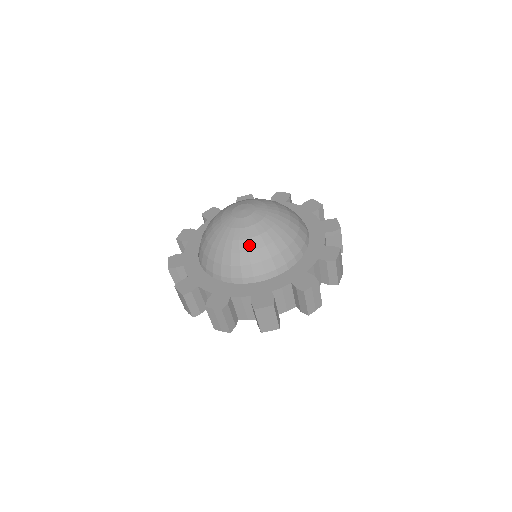
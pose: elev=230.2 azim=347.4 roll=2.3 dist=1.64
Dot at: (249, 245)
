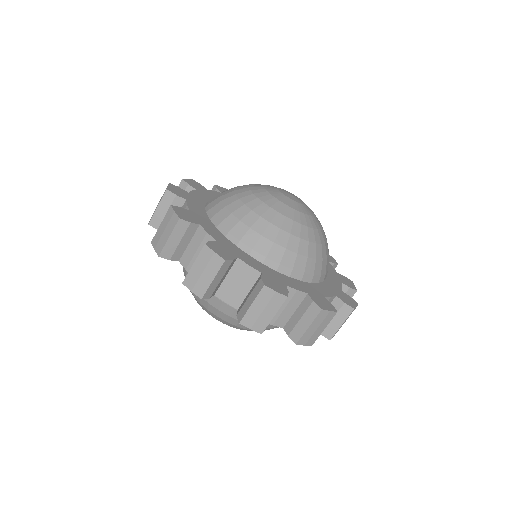
Dot at: (310, 234)
